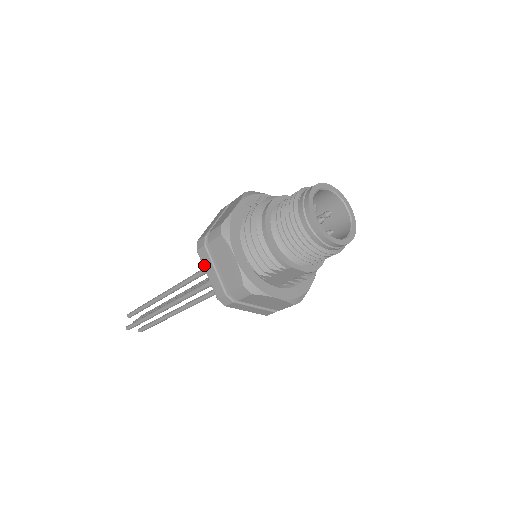
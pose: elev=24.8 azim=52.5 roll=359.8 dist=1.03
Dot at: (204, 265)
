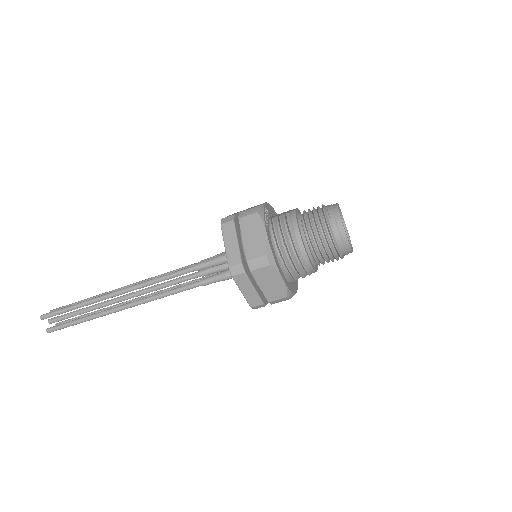
Dot at: (240, 286)
